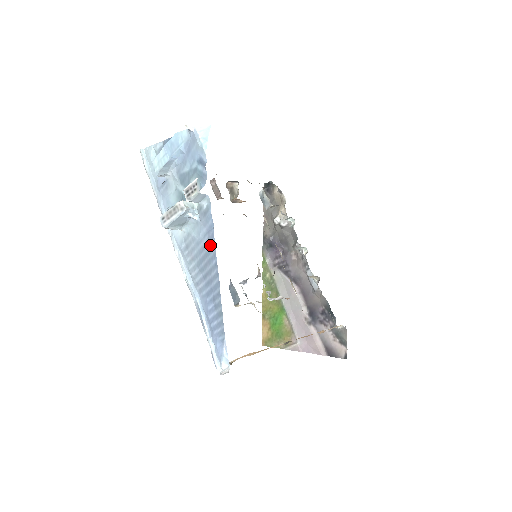
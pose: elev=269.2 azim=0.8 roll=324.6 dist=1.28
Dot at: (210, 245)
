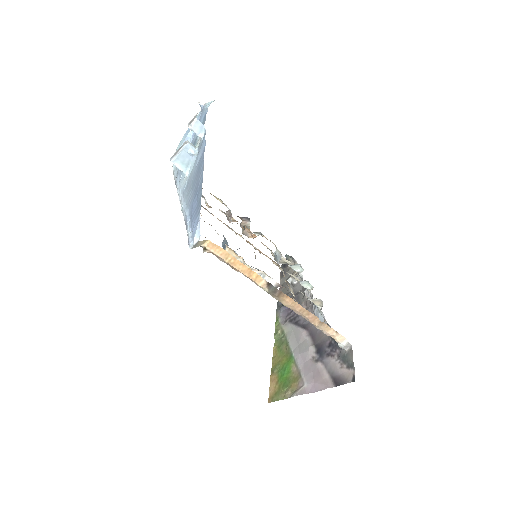
Dot at: (201, 159)
